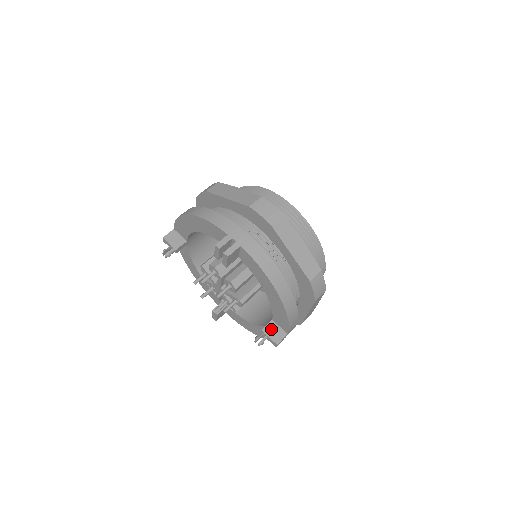
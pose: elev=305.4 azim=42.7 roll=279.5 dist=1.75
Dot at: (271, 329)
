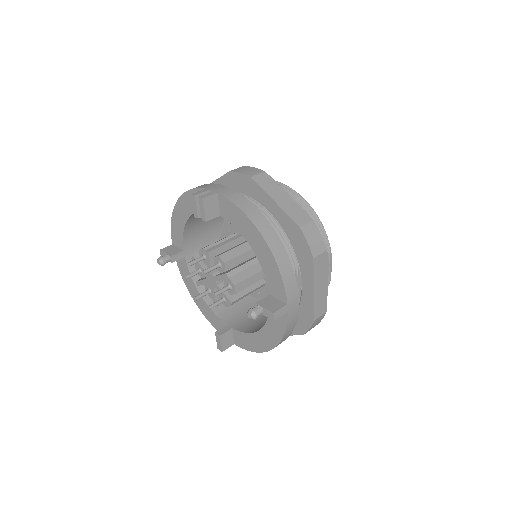
Dot at: (267, 301)
